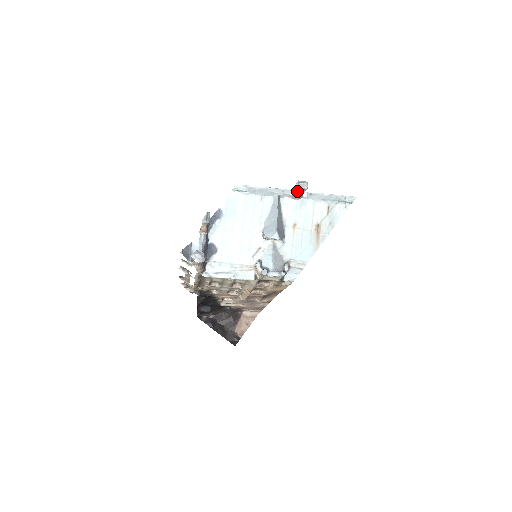
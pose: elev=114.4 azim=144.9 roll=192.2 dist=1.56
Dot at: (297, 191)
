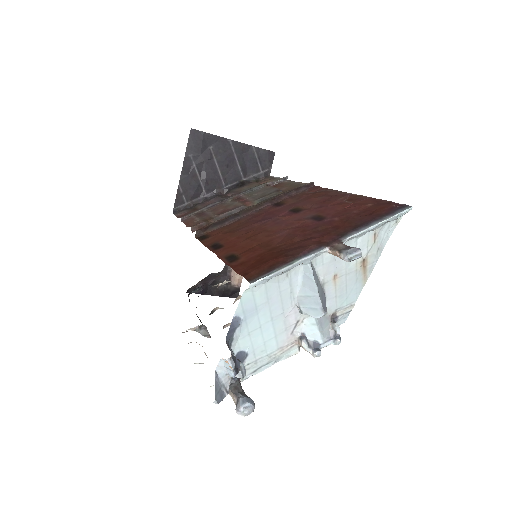
Dot at: occluded
